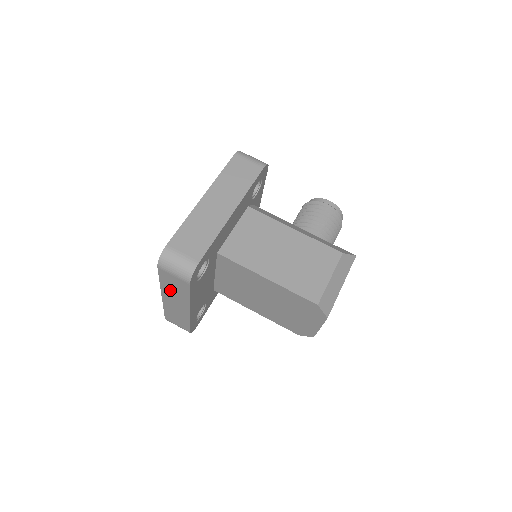
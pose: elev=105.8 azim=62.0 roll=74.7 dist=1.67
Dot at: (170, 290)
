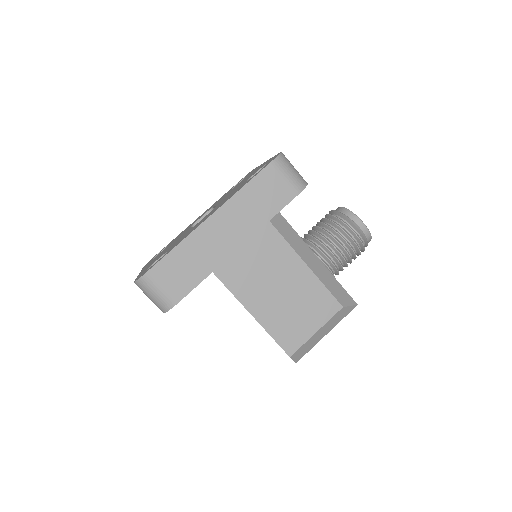
Dot at: occluded
